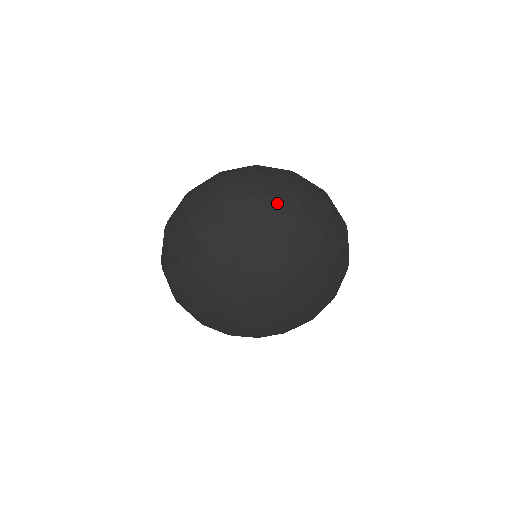
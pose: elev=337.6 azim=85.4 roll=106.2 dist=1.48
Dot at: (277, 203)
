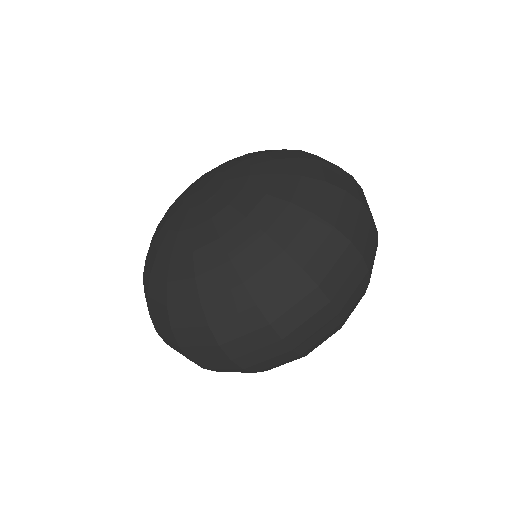
Dot at: occluded
